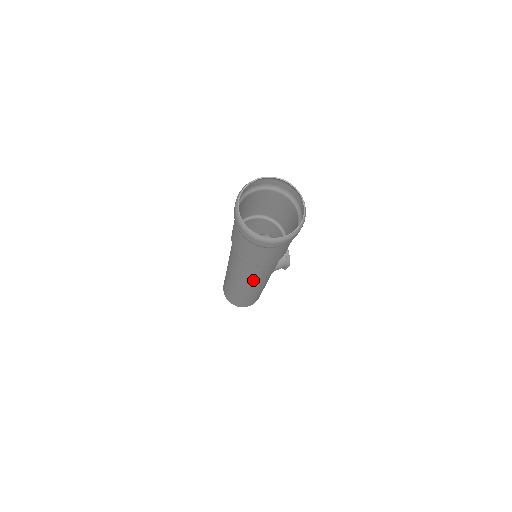
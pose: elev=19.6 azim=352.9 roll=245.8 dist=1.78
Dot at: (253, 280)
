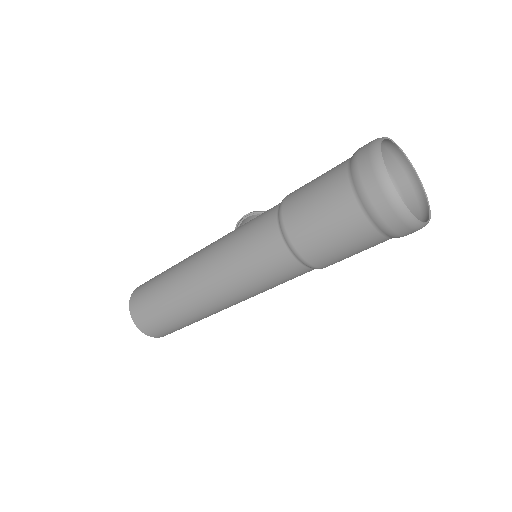
Dot at: occluded
